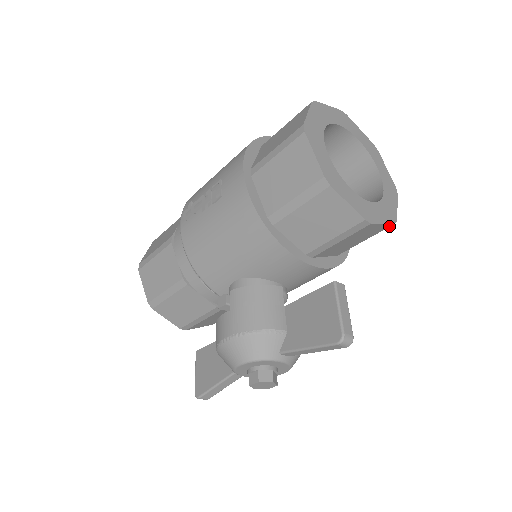
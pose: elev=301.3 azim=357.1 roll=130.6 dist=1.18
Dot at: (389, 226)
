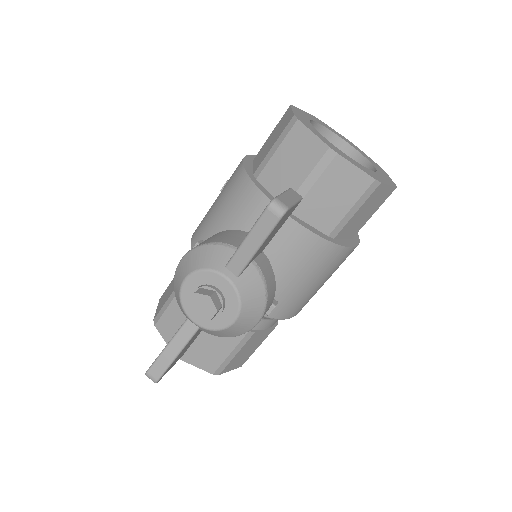
Dot at: (370, 183)
